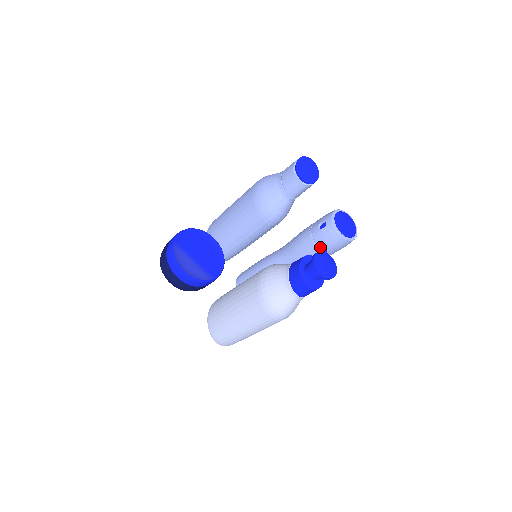
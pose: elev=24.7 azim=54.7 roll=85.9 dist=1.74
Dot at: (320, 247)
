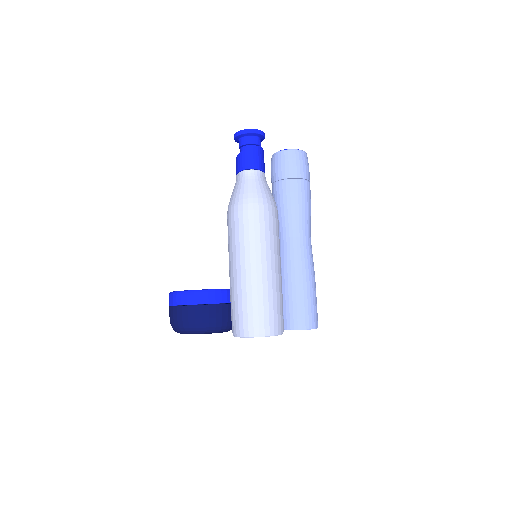
Dot at: occluded
